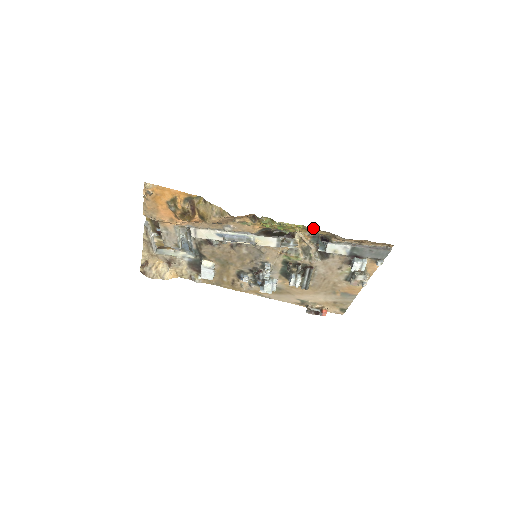
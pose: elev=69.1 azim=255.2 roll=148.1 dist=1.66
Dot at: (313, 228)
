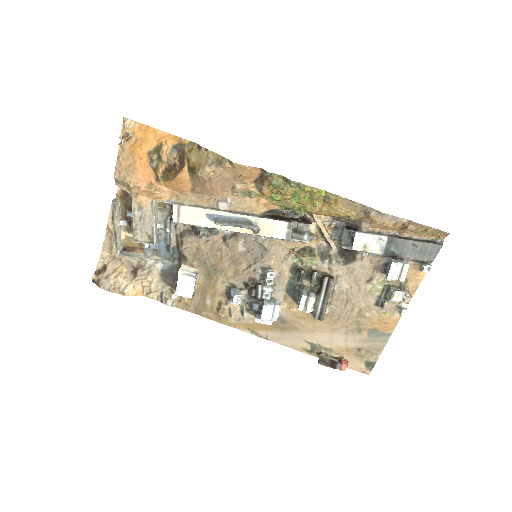
Dot at: (339, 196)
